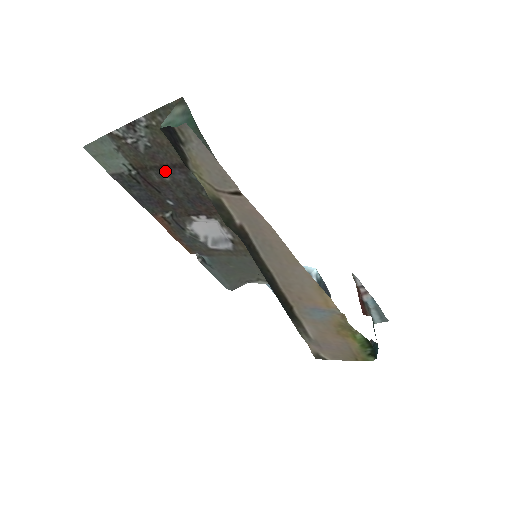
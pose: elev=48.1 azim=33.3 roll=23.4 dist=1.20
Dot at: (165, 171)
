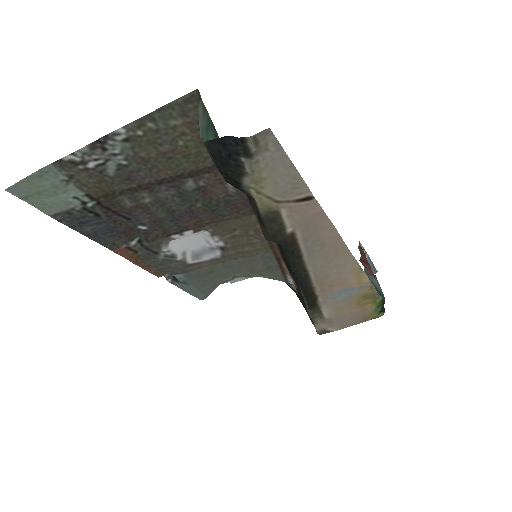
Dot at: (145, 191)
